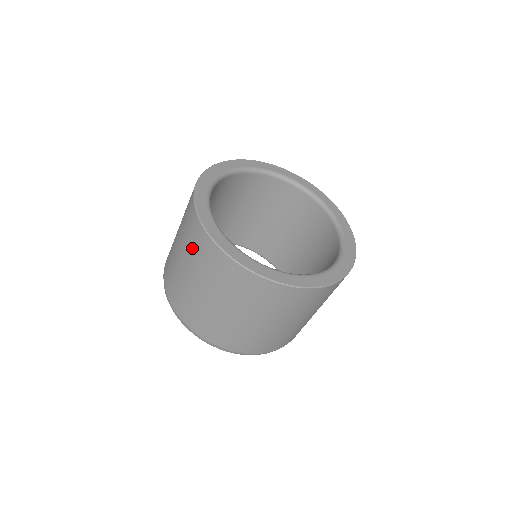
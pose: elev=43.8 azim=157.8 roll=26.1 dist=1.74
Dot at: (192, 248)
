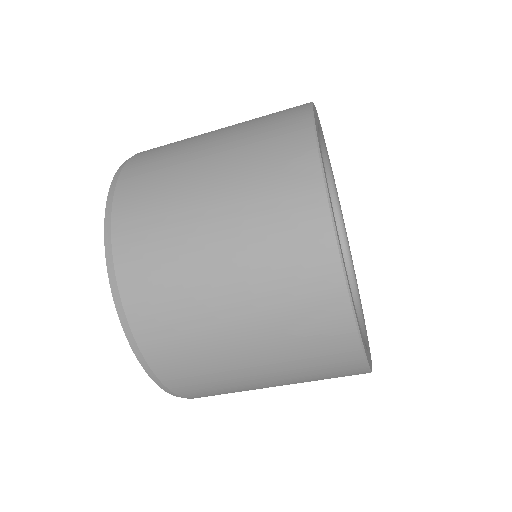
Dot at: (265, 203)
